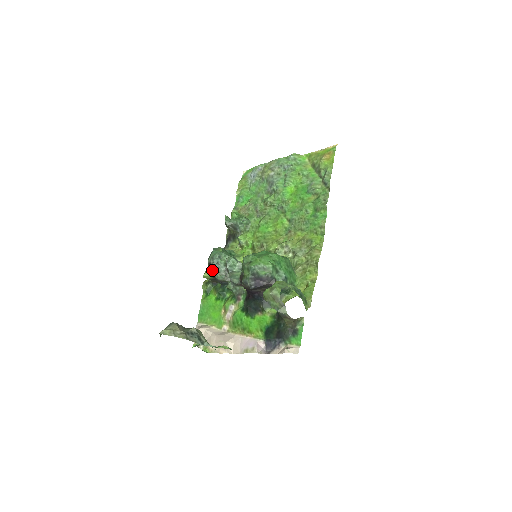
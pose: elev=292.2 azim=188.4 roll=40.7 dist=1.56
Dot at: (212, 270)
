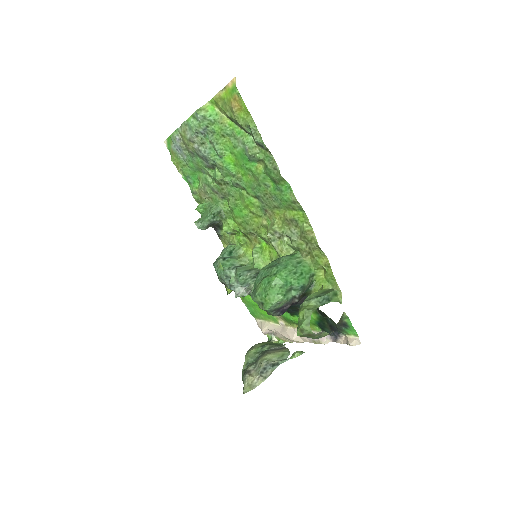
Dot at: occluded
